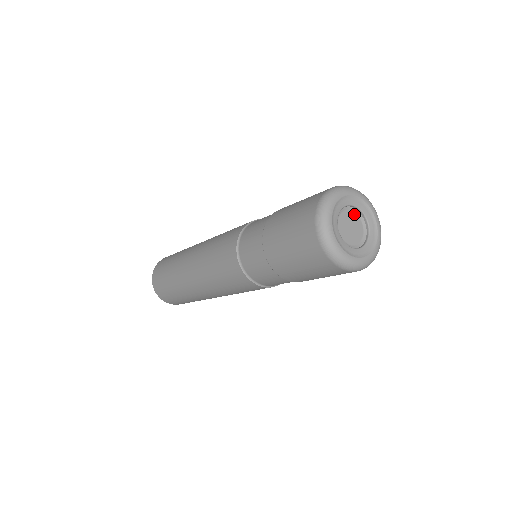
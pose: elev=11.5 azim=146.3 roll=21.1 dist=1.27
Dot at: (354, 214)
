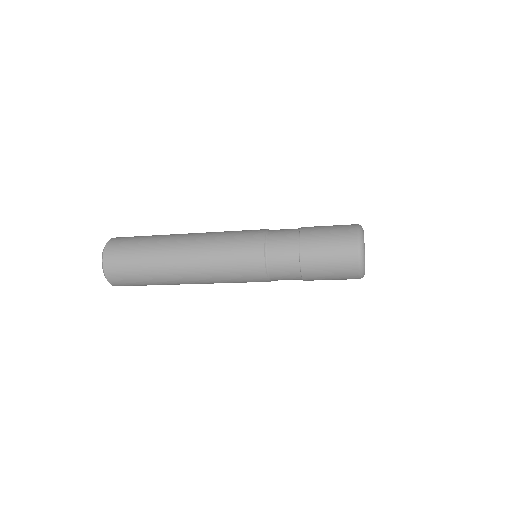
Dot at: occluded
